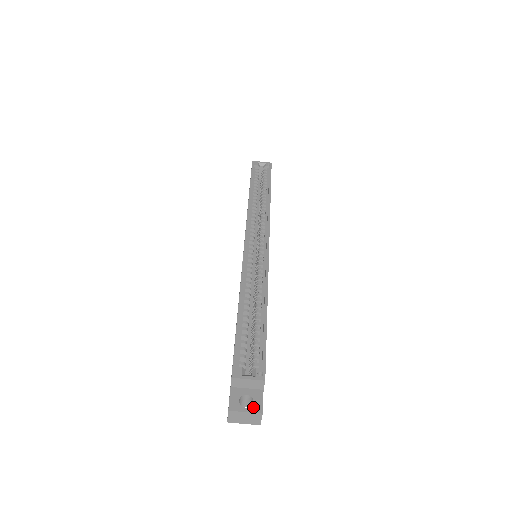
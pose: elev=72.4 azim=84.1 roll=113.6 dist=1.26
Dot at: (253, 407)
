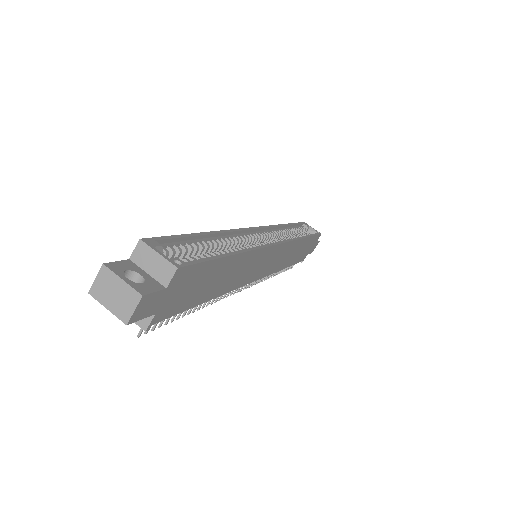
Dot at: (137, 284)
